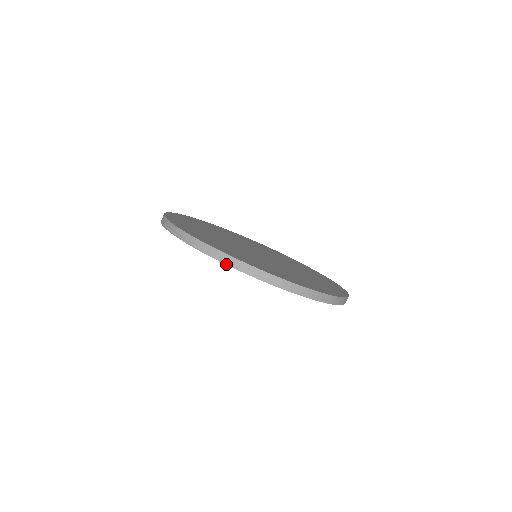
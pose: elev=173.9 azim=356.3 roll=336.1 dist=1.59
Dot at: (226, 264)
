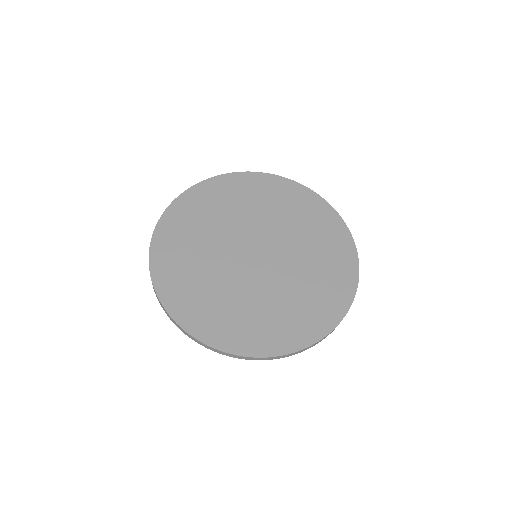
Dot at: occluded
